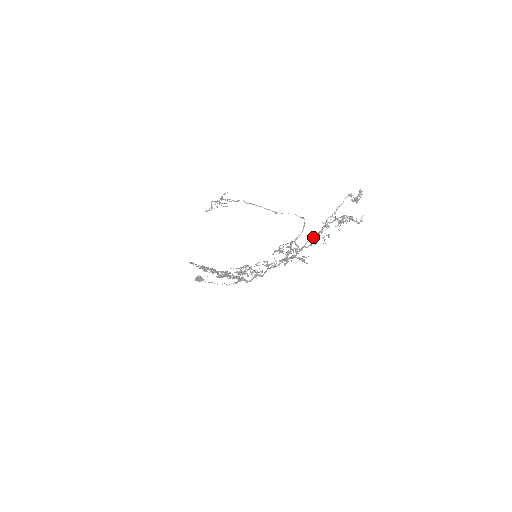
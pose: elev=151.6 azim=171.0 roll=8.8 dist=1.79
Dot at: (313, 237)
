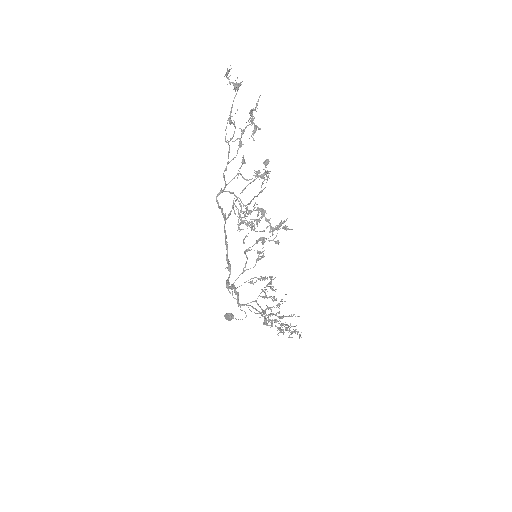
Dot at: (239, 171)
